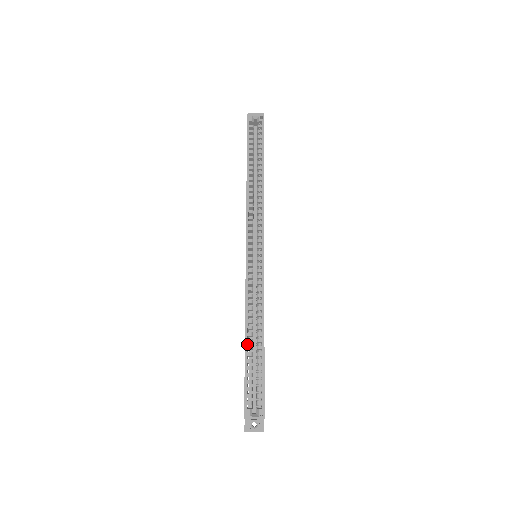
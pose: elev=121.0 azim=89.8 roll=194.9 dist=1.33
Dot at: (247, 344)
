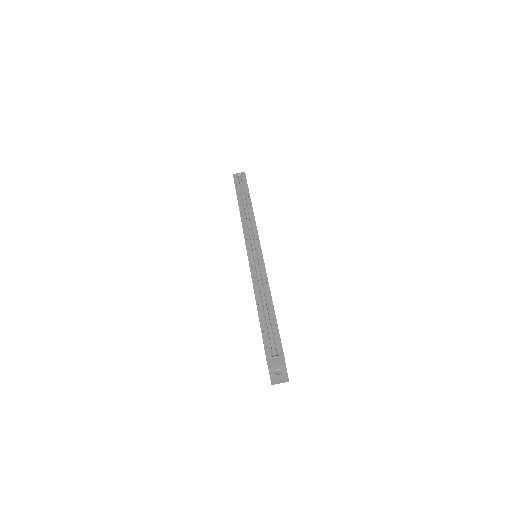
Dot at: occluded
